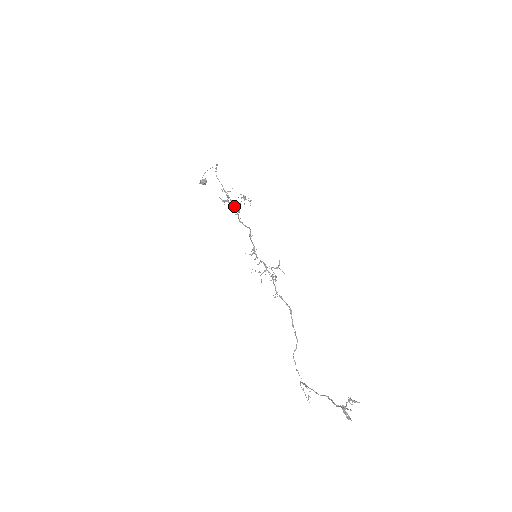
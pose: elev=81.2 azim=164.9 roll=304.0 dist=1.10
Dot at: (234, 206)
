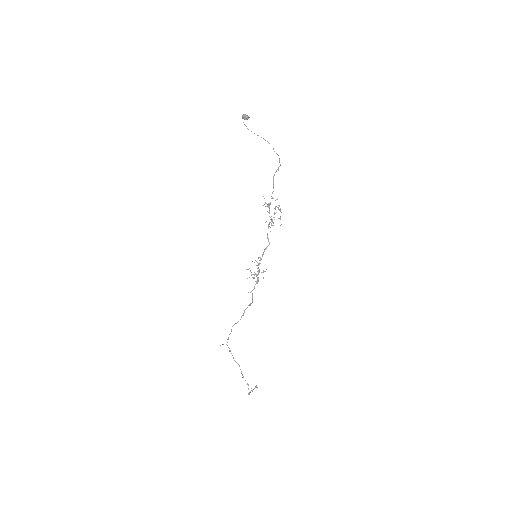
Dot at: (272, 222)
